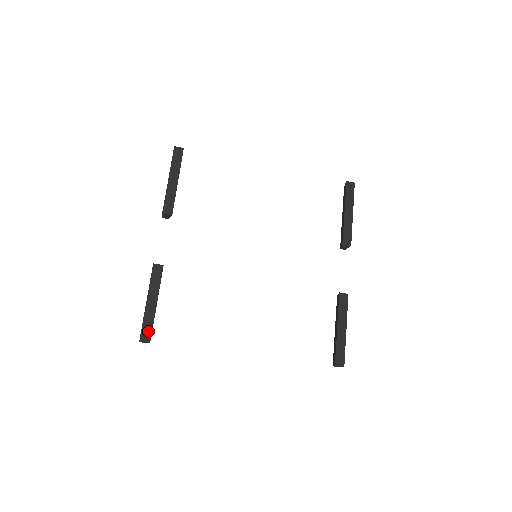
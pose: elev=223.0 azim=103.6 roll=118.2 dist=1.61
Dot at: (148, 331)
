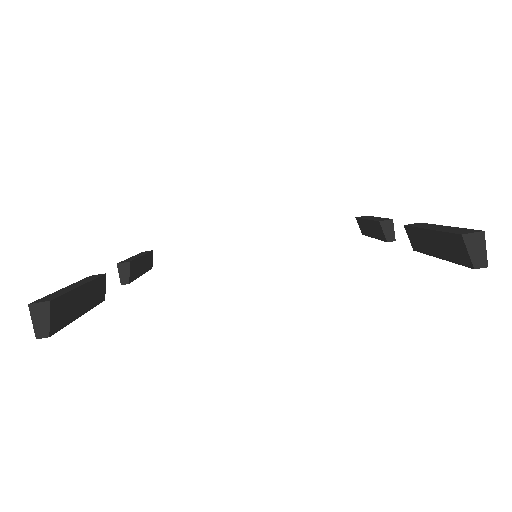
Dot at: (52, 297)
